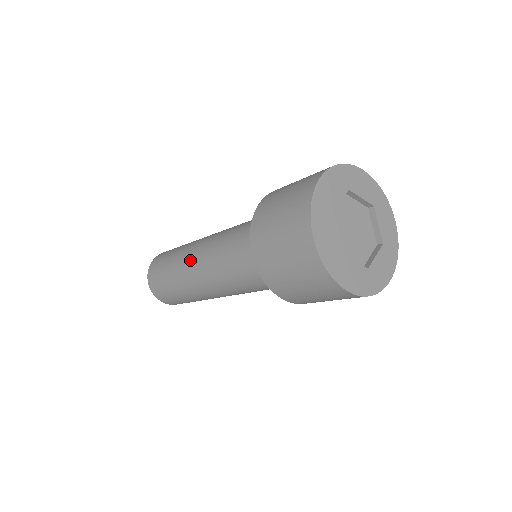
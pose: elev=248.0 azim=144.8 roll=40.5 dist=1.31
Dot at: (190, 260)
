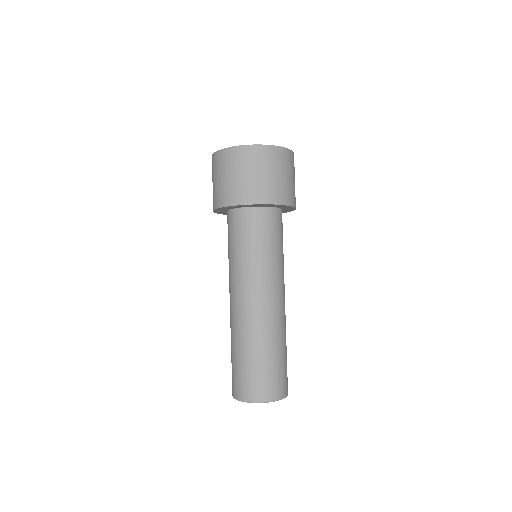
Dot at: (235, 313)
